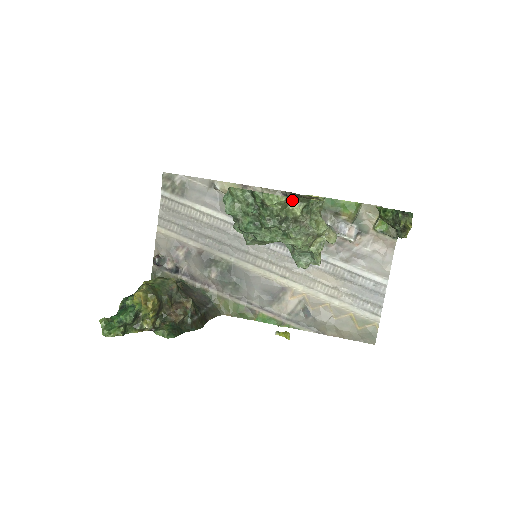
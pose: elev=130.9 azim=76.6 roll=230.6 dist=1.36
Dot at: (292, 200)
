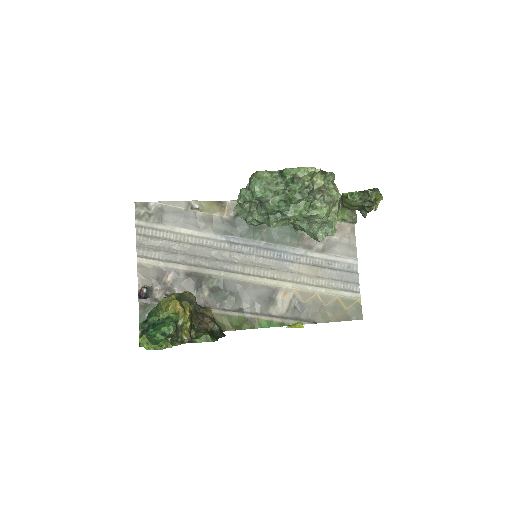
Dot at: (317, 171)
